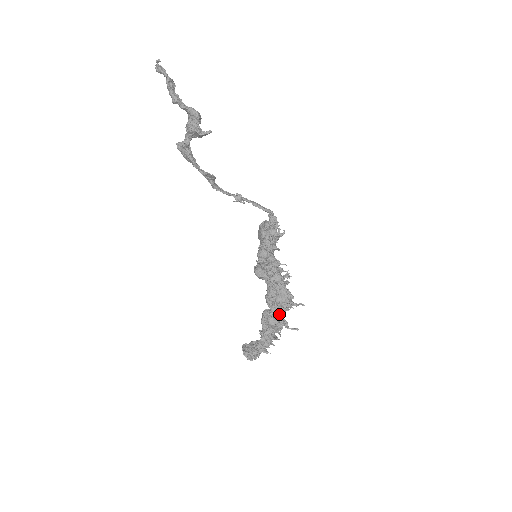
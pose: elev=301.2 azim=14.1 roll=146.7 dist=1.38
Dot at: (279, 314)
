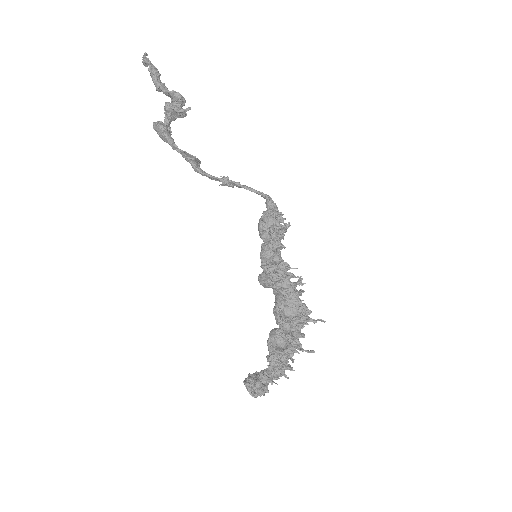
Dot at: (290, 332)
